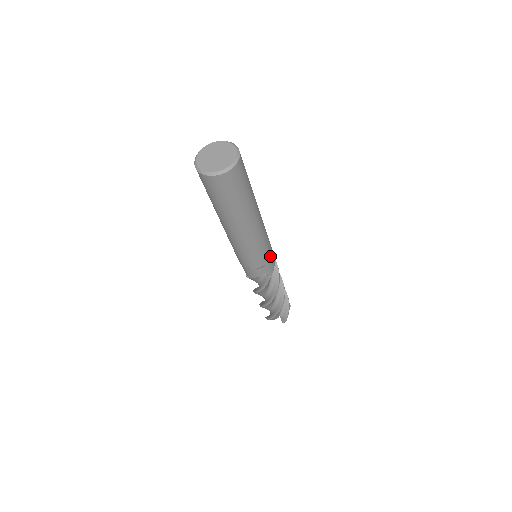
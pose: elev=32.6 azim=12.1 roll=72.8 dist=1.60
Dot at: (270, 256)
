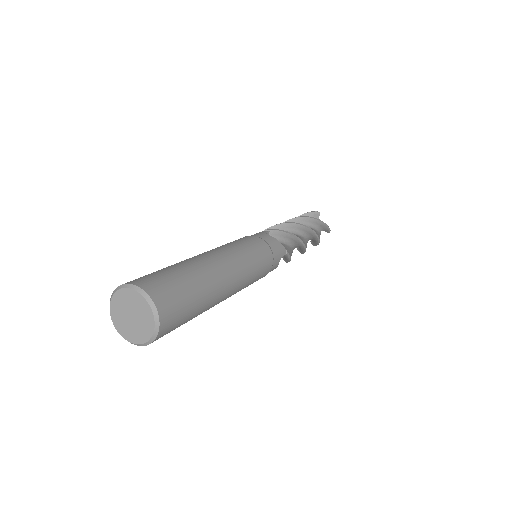
Dot at: (268, 250)
